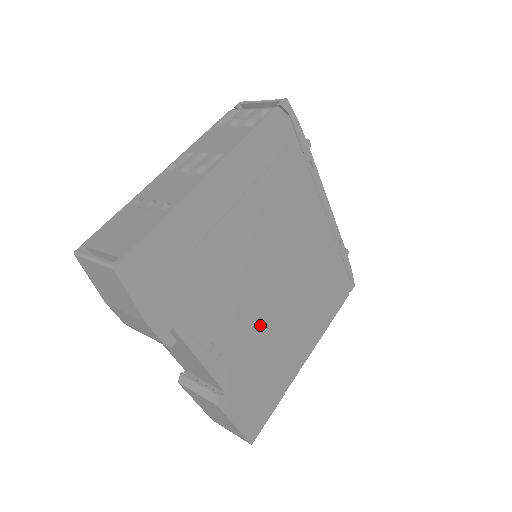
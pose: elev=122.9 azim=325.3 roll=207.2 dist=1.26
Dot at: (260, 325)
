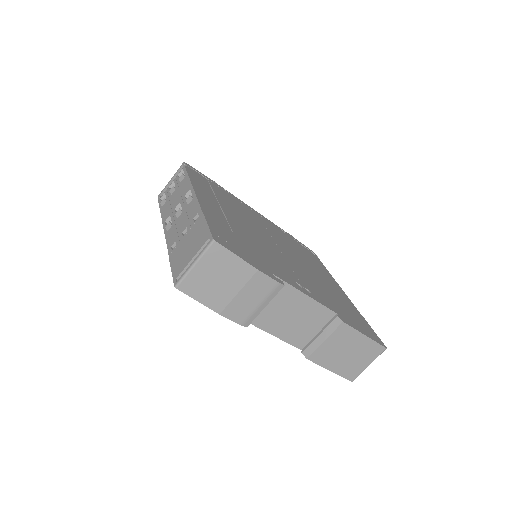
Dot at: (304, 274)
